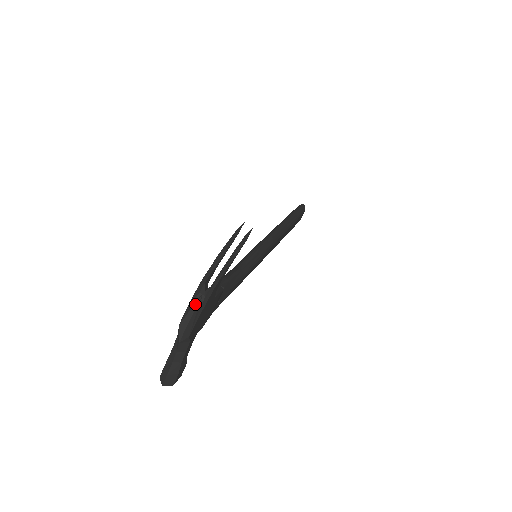
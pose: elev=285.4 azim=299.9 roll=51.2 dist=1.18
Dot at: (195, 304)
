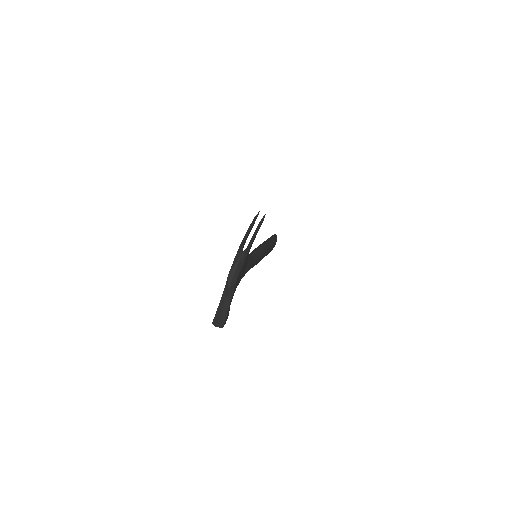
Dot at: (238, 260)
